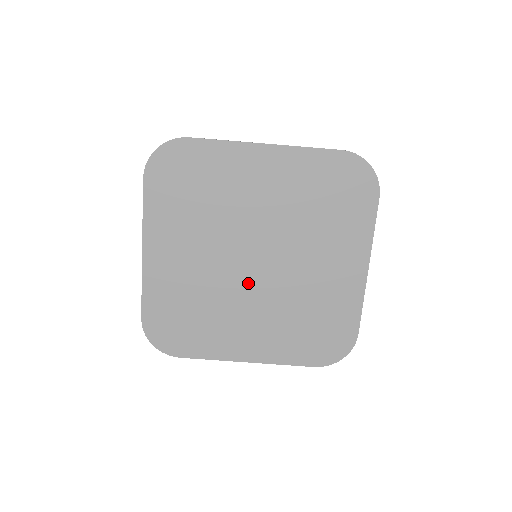
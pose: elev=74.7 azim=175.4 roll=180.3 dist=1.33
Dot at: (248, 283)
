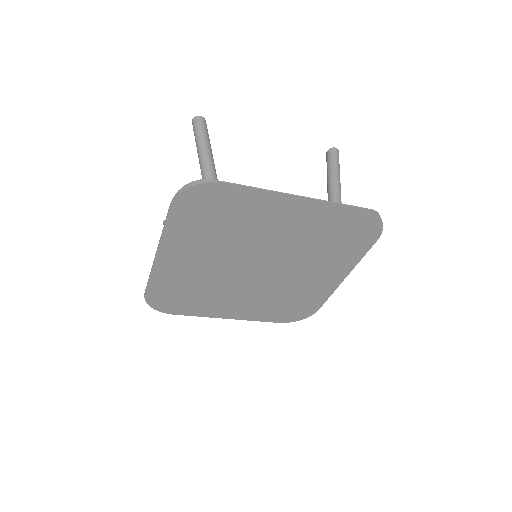
Dot at: (245, 279)
